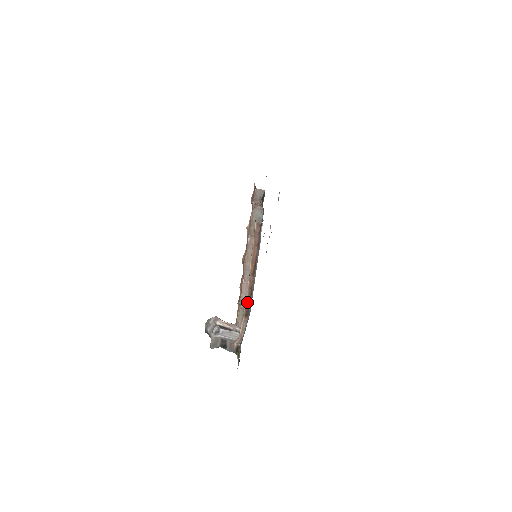
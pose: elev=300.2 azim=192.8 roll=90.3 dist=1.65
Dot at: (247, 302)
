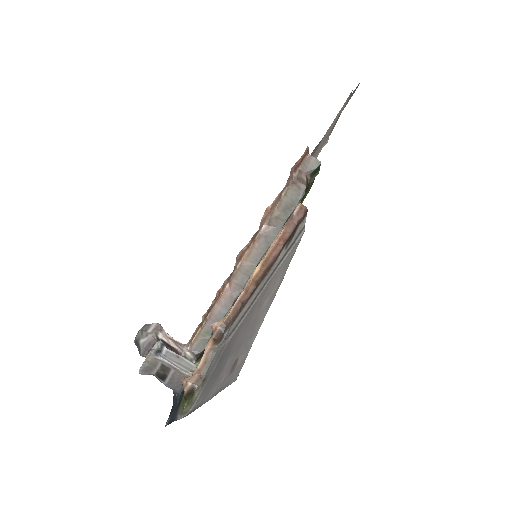
Dot at: (226, 321)
